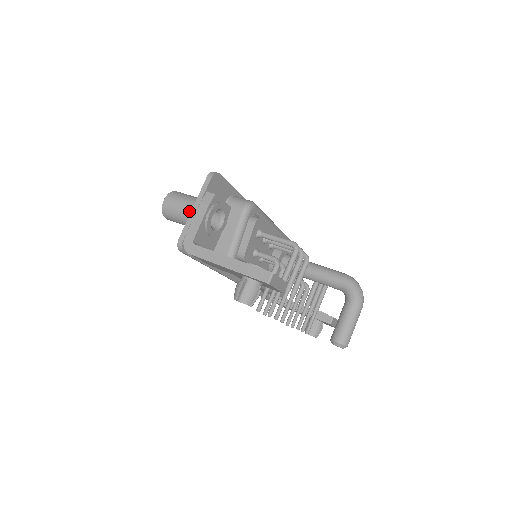
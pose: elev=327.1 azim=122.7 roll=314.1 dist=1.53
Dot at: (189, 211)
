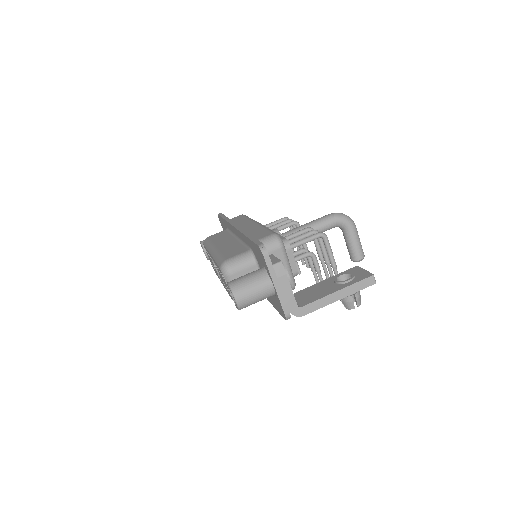
Dot at: (269, 290)
